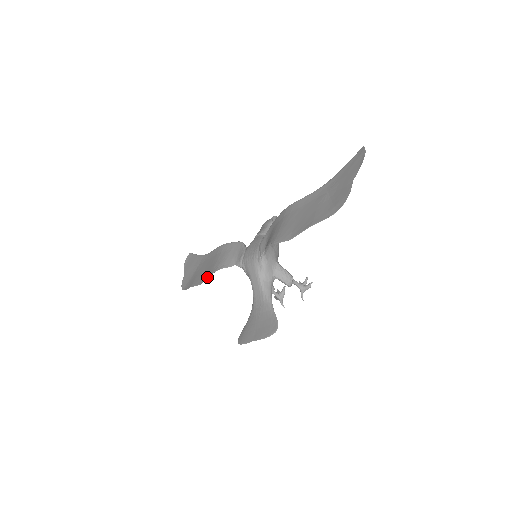
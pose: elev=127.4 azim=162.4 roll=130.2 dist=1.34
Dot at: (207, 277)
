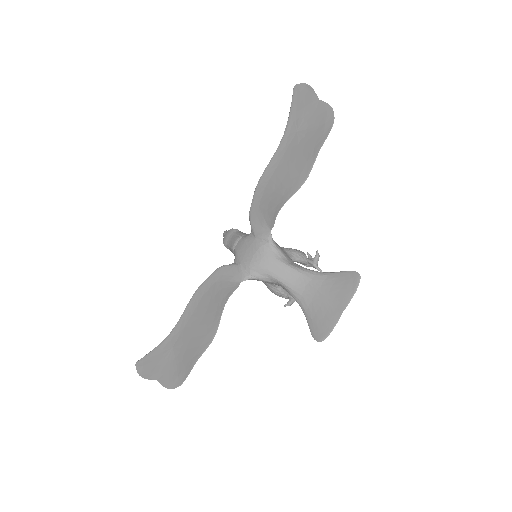
Dot at: (218, 321)
